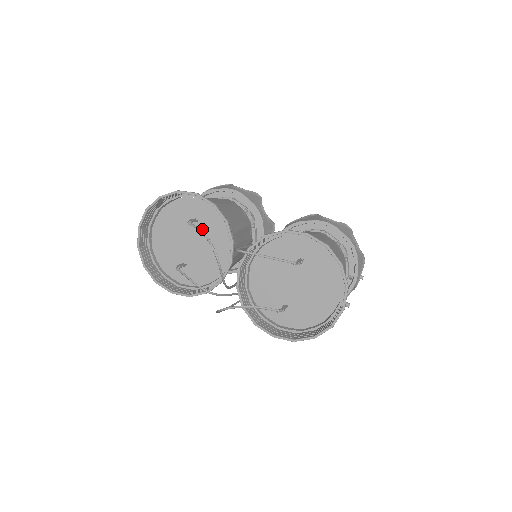
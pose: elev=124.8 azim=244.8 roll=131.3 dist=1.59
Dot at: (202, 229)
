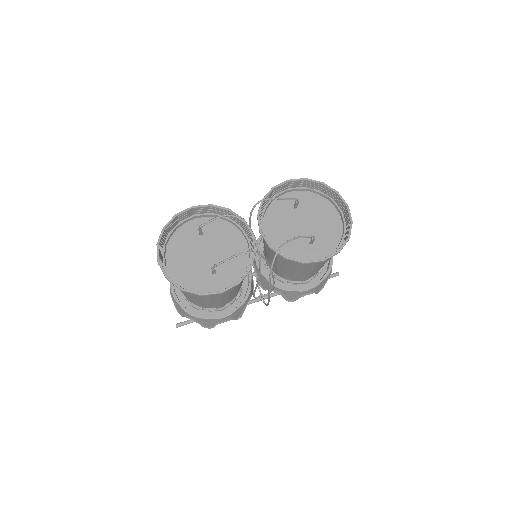
Dot at: (210, 238)
